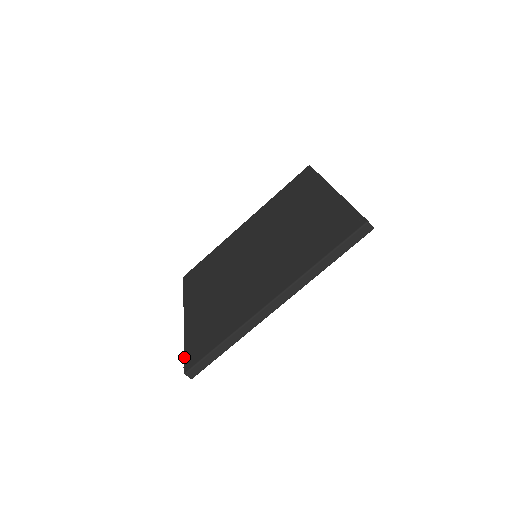
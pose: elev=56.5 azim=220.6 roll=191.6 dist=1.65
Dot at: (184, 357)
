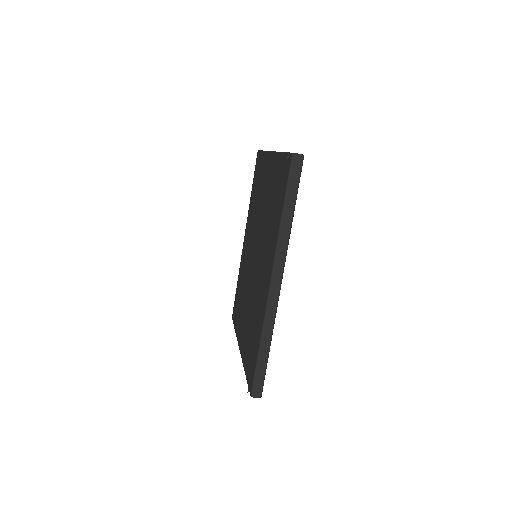
Dot at: (247, 383)
